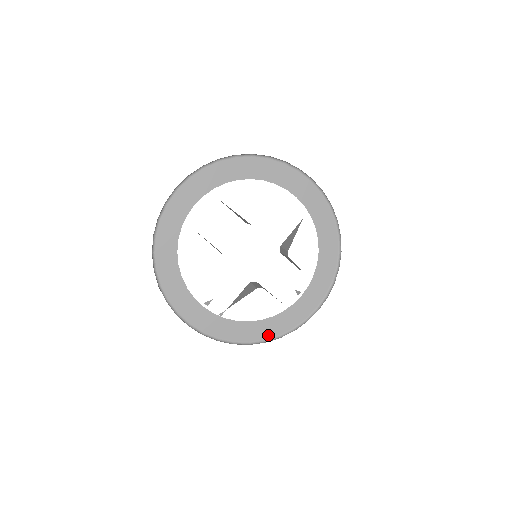
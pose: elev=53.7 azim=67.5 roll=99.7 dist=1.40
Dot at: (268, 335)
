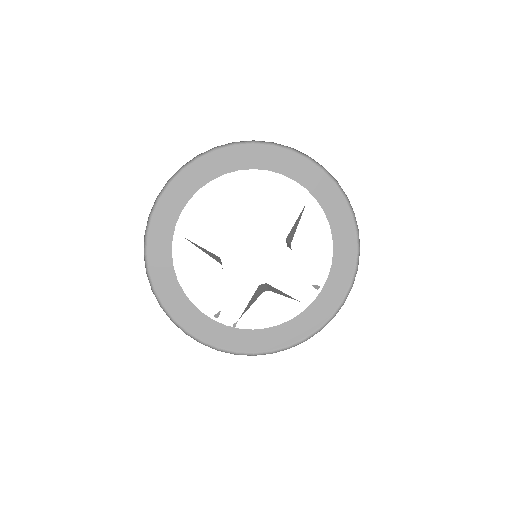
Dot at: (292, 340)
